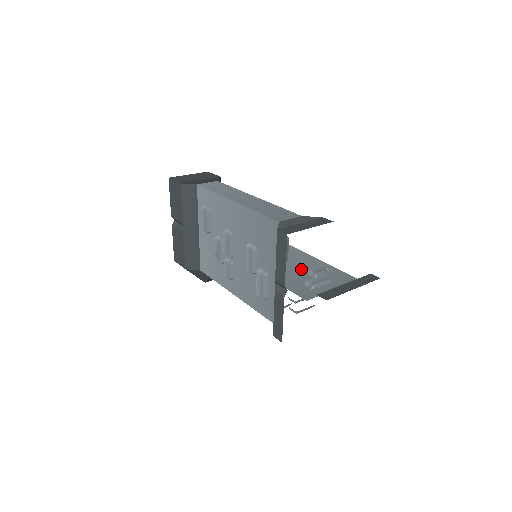
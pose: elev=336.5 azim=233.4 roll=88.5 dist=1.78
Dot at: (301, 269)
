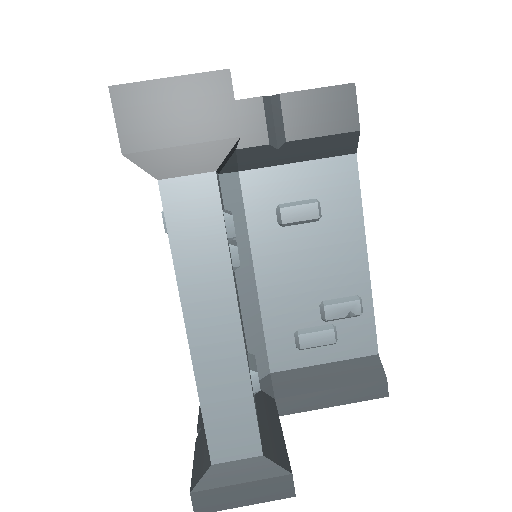
Dot at: (320, 287)
